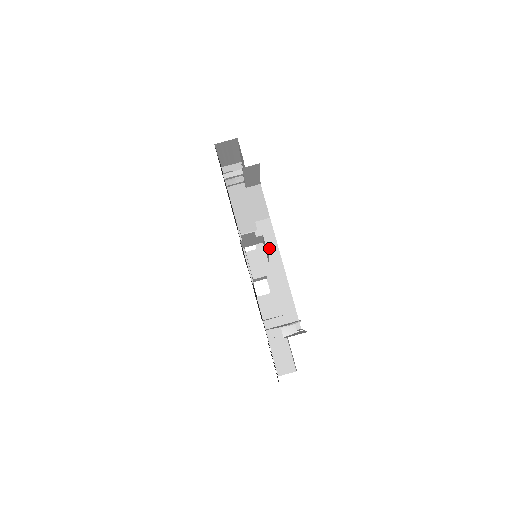
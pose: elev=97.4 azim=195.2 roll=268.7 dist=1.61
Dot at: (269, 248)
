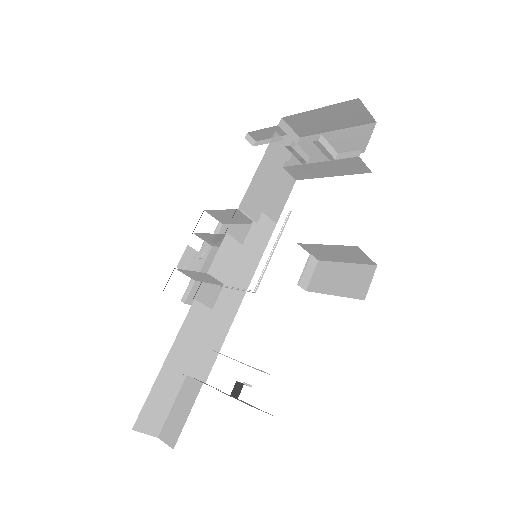
Dot at: (251, 255)
